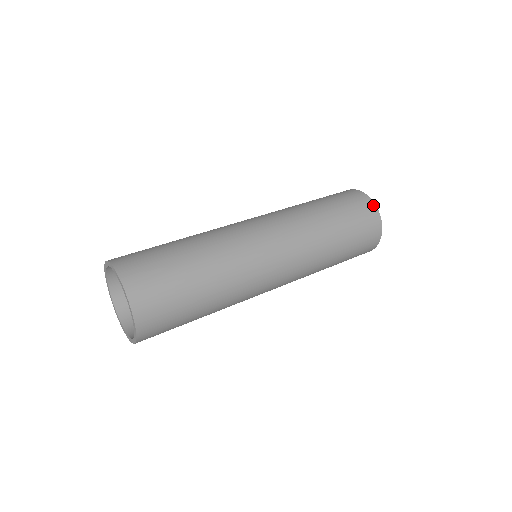
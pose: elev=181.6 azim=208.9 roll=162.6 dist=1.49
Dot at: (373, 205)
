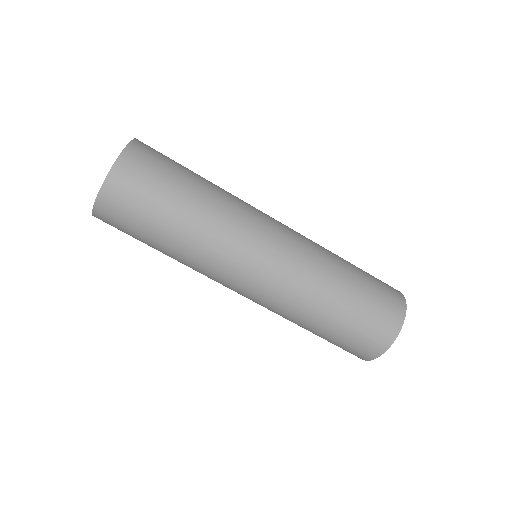
Dot at: (403, 301)
